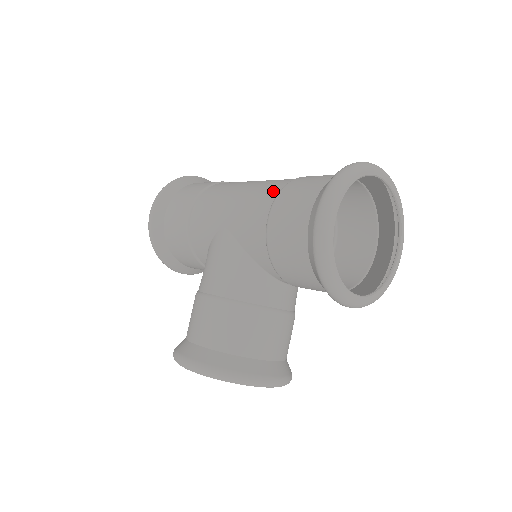
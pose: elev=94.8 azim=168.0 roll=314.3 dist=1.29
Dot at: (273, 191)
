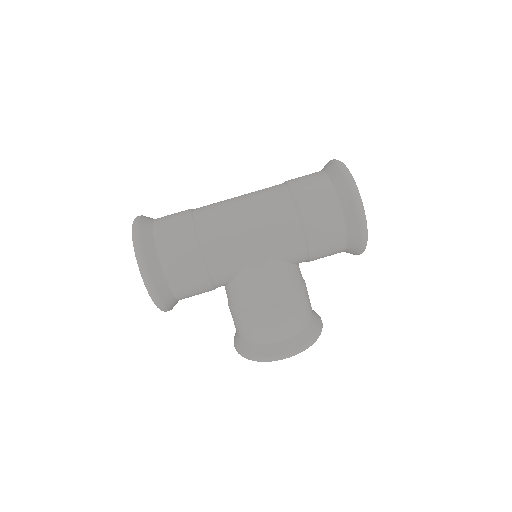
Dot at: (290, 211)
